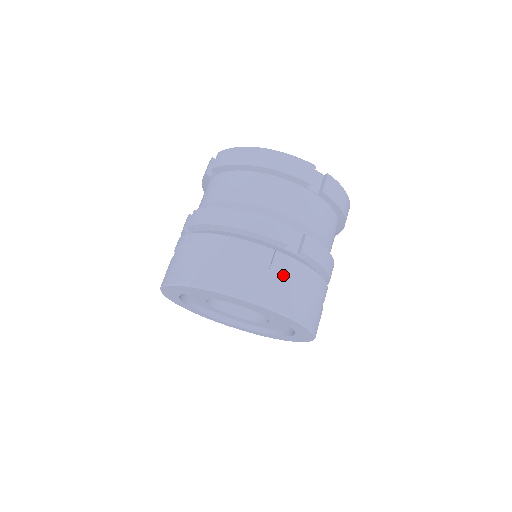
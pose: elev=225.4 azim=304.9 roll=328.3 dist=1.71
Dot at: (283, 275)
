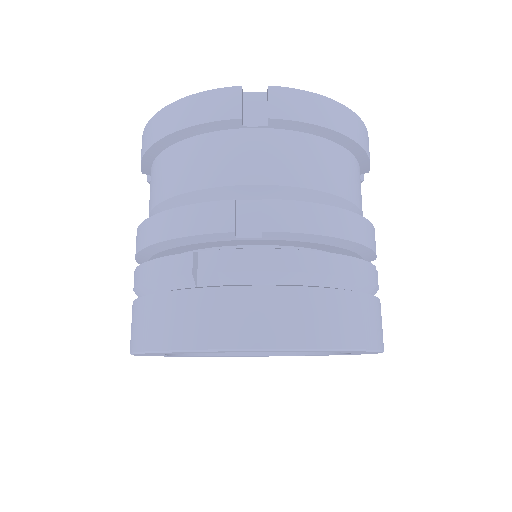
Dot at: (247, 282)
